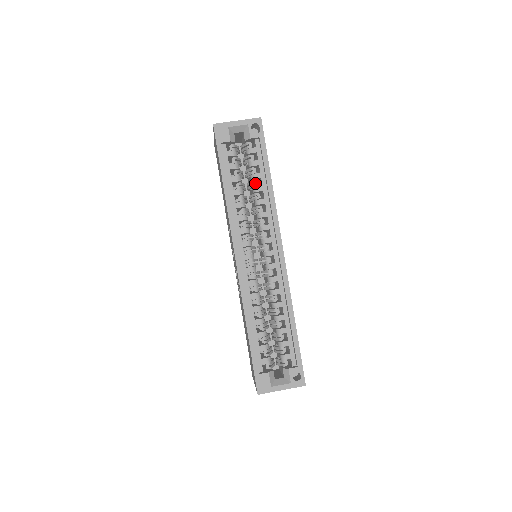
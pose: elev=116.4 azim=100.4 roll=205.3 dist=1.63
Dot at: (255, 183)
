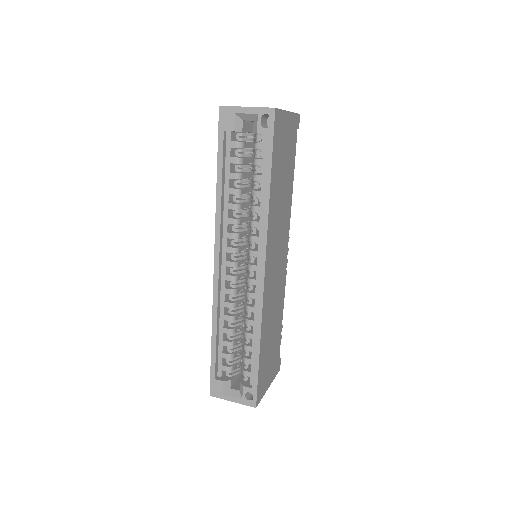
Dot at: occluded
